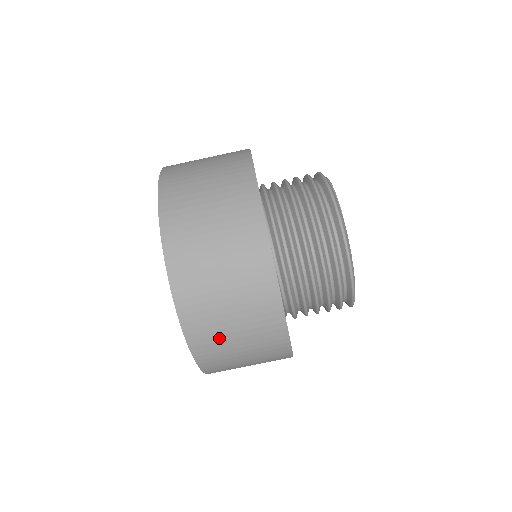
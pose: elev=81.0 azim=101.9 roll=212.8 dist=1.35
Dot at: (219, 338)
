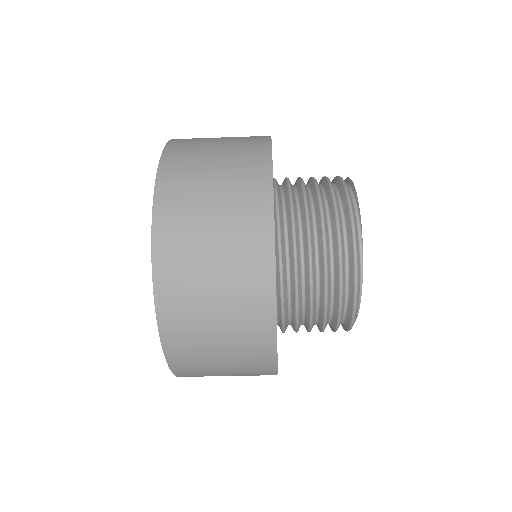
Dot at: occluded
